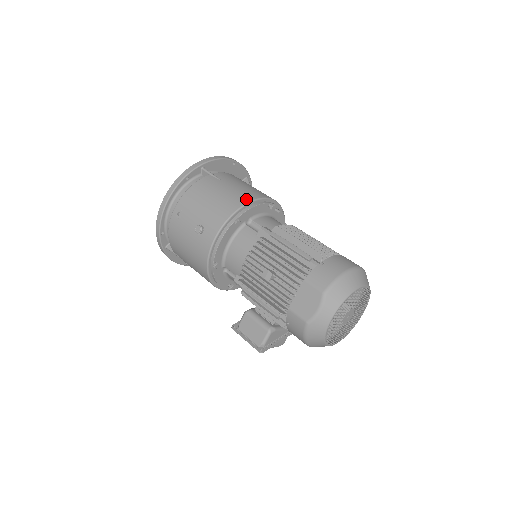
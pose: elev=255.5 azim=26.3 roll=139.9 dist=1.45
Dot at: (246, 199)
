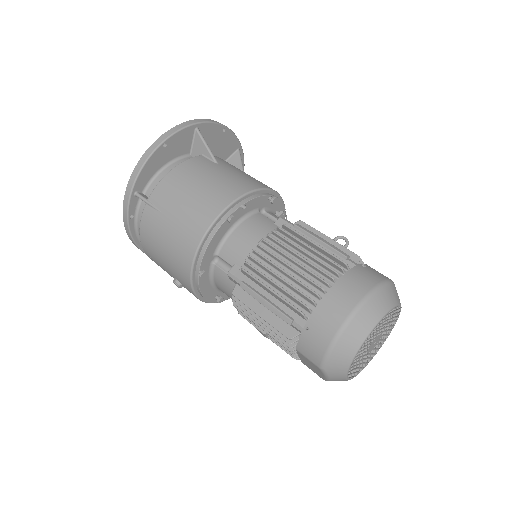
Dot at: (193, 243)
